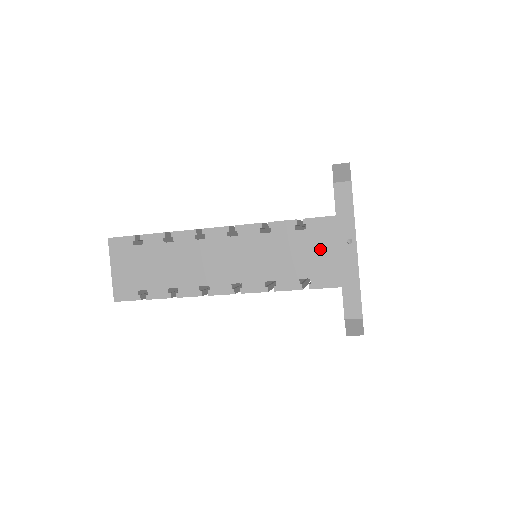
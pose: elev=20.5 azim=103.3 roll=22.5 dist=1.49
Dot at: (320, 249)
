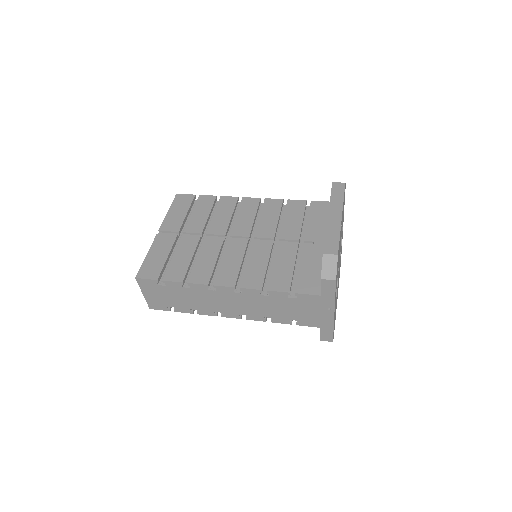
Dot at: (306, 309)
